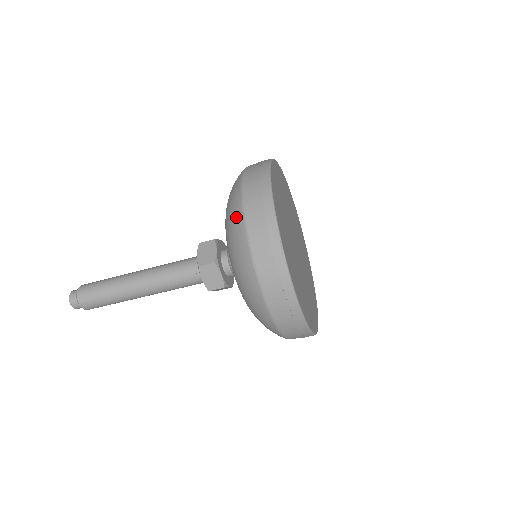
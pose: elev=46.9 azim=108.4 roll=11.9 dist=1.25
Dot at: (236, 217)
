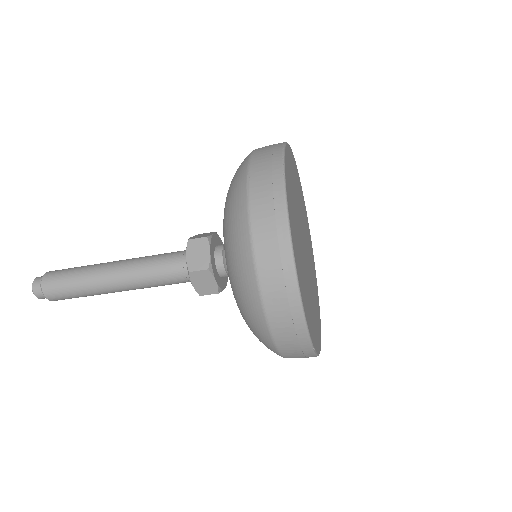
Dot at: (244, 159)
